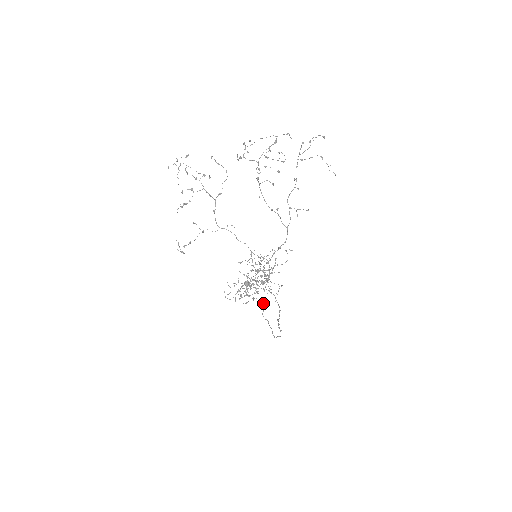
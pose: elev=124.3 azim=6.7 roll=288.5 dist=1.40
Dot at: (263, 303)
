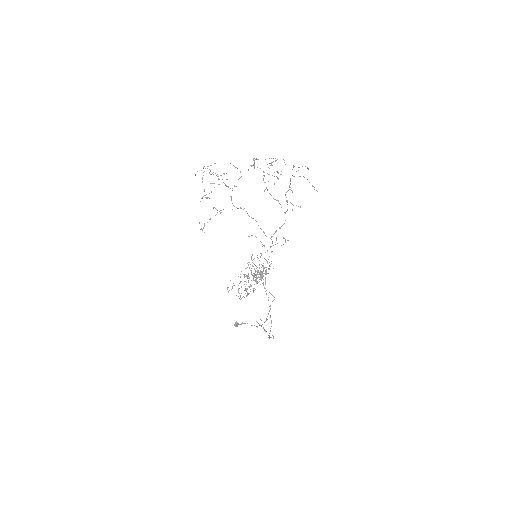
Dot at: occluded
